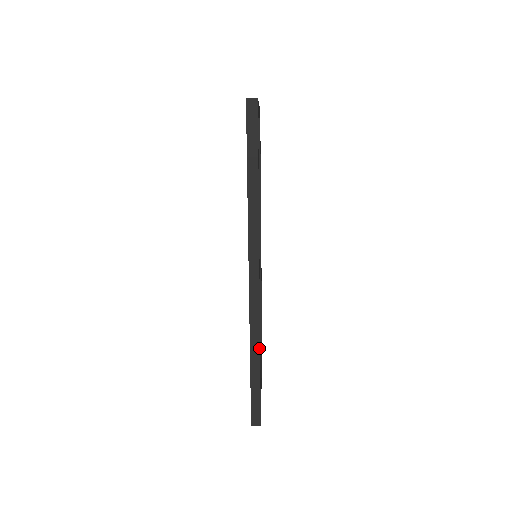
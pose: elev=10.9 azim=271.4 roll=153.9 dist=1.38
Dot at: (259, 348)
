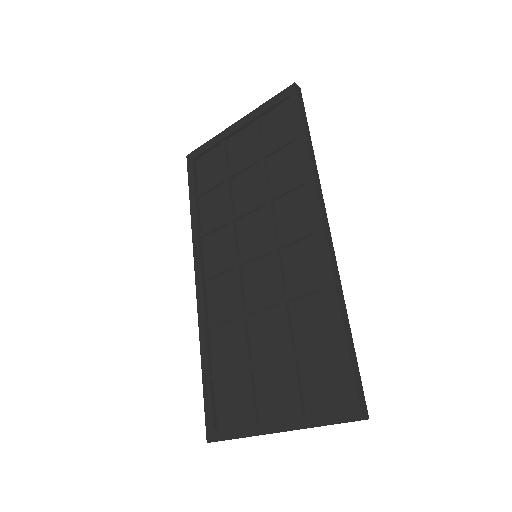
Dot at: (345, 305)
